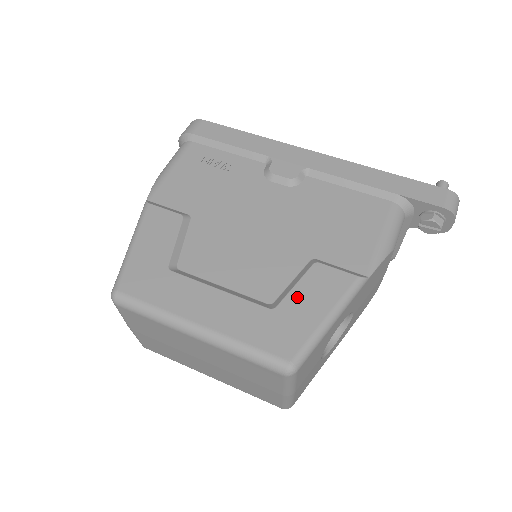
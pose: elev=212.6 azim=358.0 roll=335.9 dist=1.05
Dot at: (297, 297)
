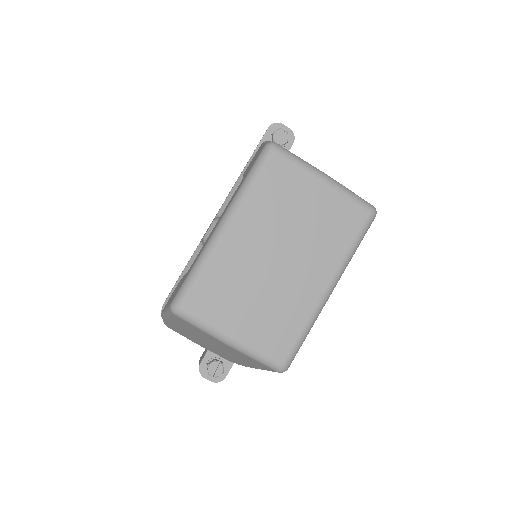
Dot at: occluded
